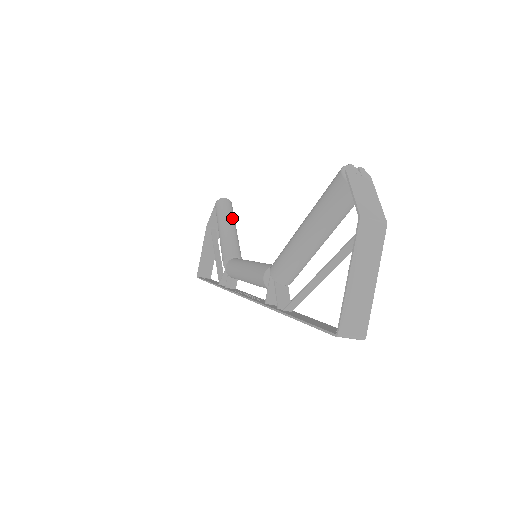
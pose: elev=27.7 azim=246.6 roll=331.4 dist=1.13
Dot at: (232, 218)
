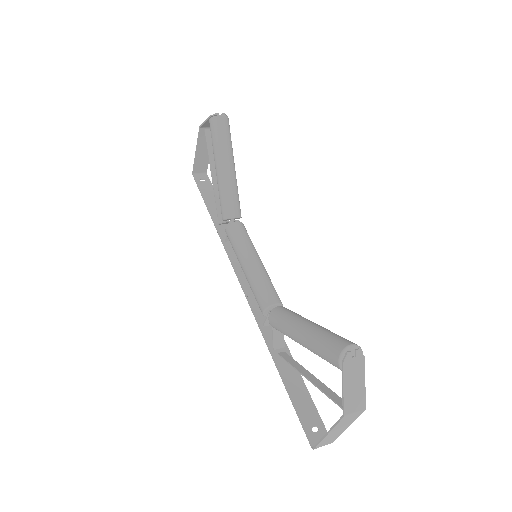
Dot at: (230, 152)
